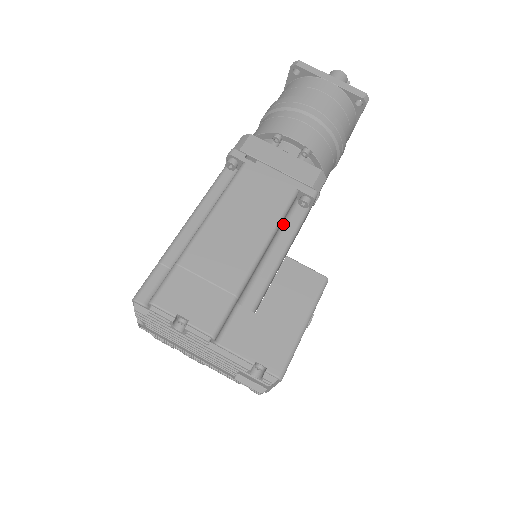
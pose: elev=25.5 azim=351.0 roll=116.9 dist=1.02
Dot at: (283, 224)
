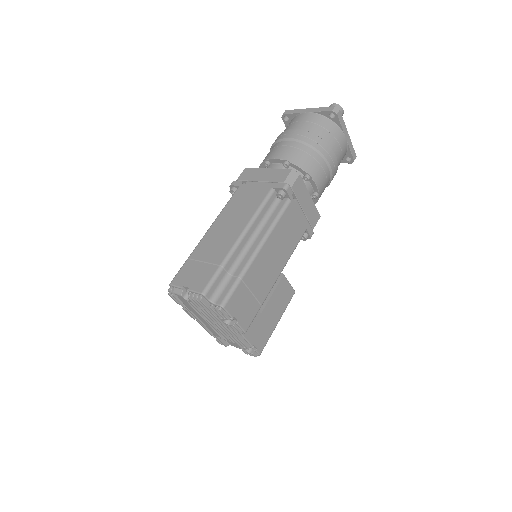
Dot at: occluded
